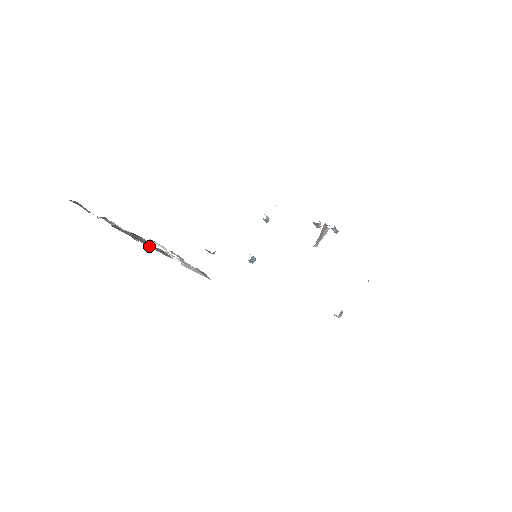
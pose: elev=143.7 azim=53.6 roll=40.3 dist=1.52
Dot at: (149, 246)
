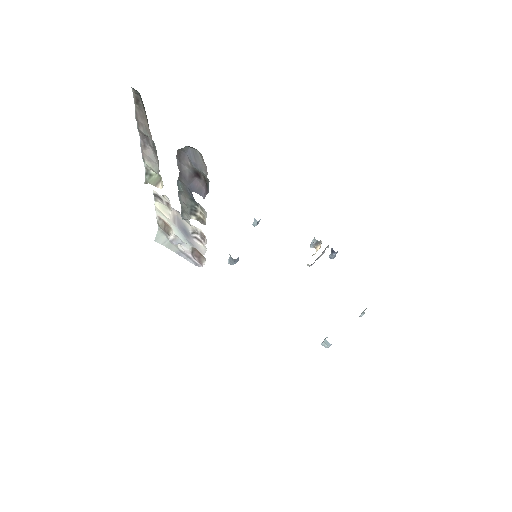
Dot at: (179, 197)
